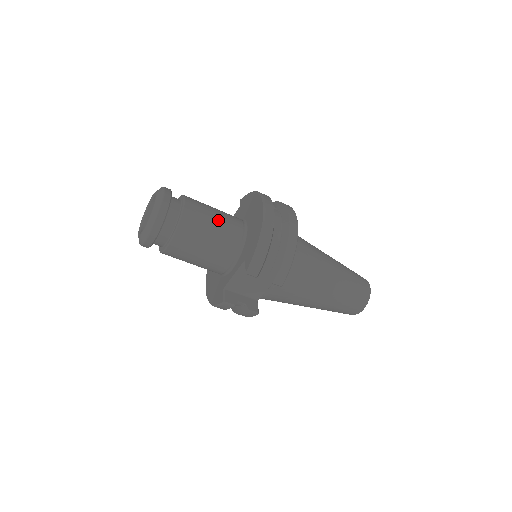
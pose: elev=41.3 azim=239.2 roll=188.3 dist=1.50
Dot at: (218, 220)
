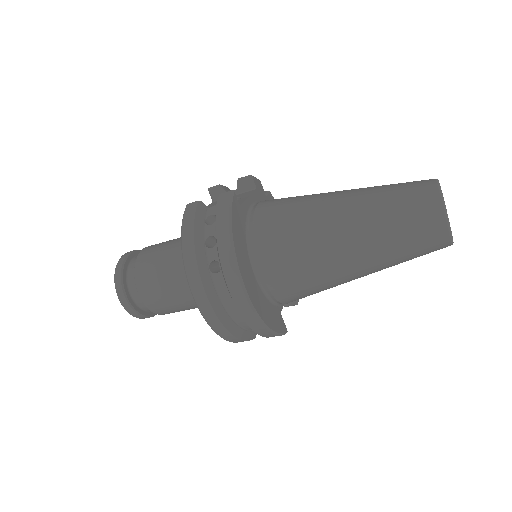
Dot at: (180, 296)
